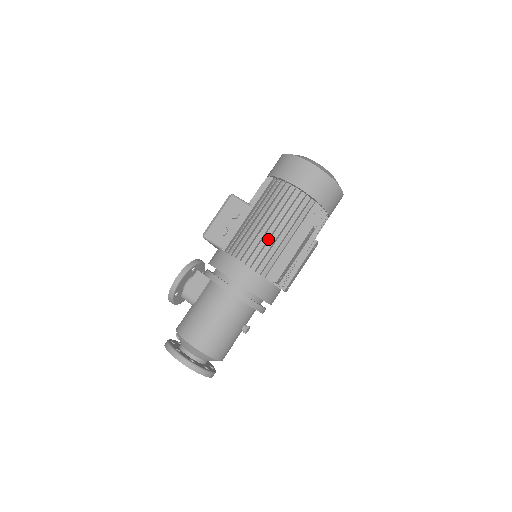
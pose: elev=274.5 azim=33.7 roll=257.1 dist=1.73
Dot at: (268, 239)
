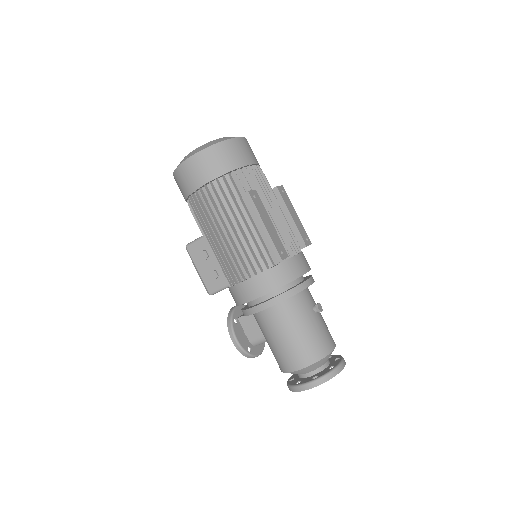
Dot at: (238, 242)
